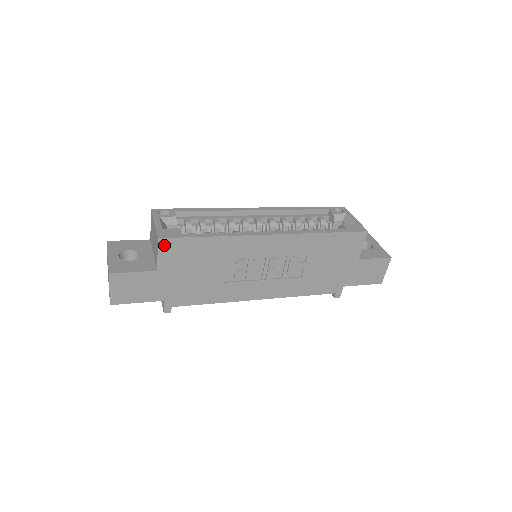
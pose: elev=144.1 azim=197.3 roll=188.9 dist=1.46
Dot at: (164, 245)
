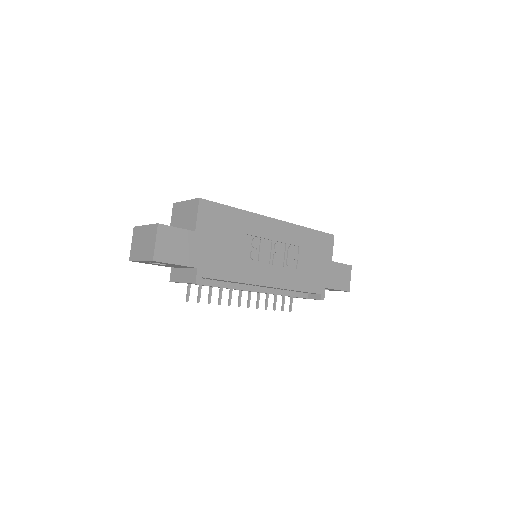
Dot at: (203, 206)
